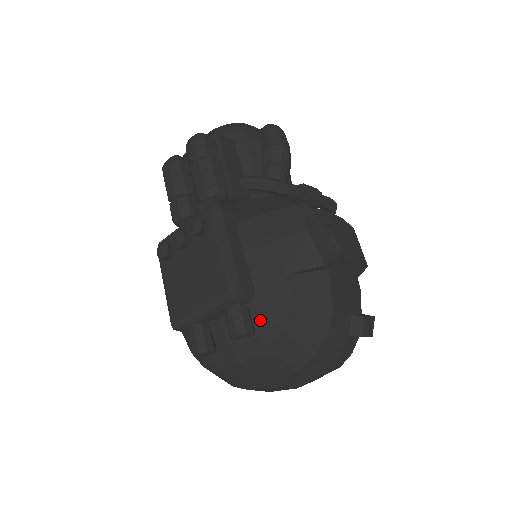
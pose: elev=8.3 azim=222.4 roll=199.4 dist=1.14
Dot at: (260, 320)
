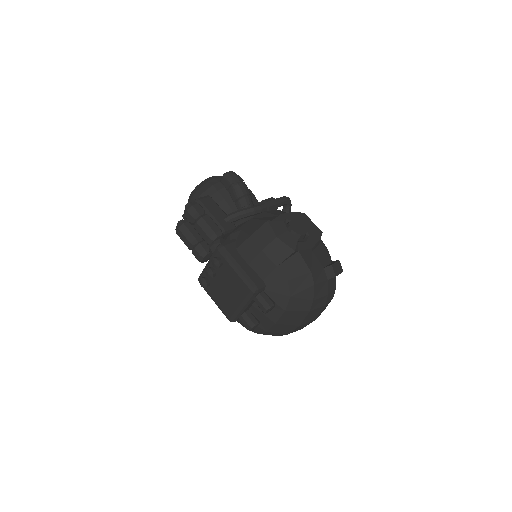
Dot at: (275, 296)
